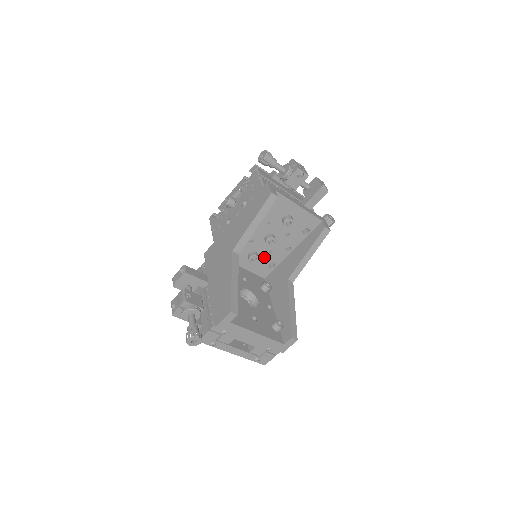
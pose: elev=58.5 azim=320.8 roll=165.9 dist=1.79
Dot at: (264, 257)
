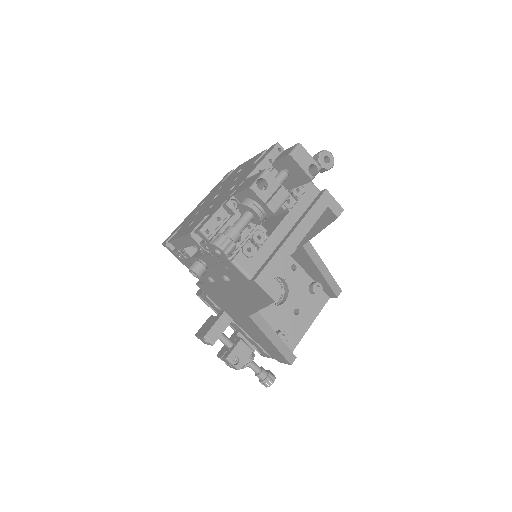
Dot at: occluded
